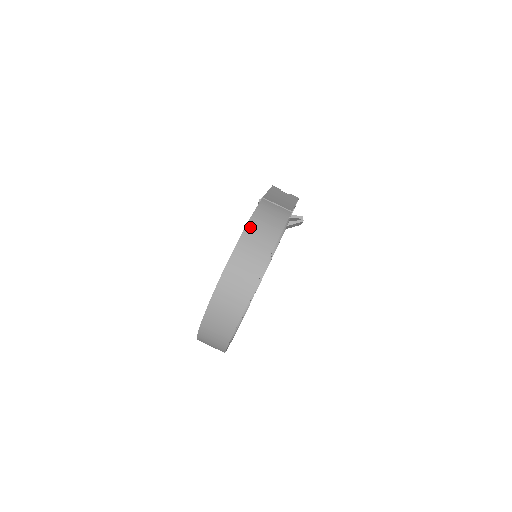
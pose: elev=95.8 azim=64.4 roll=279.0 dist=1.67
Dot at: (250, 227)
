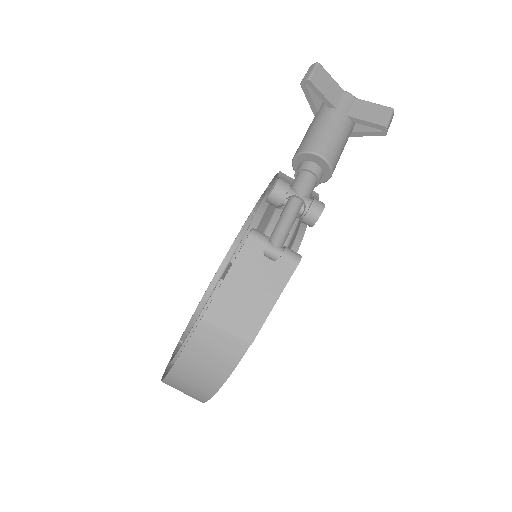
Dot at: (179, 368)
